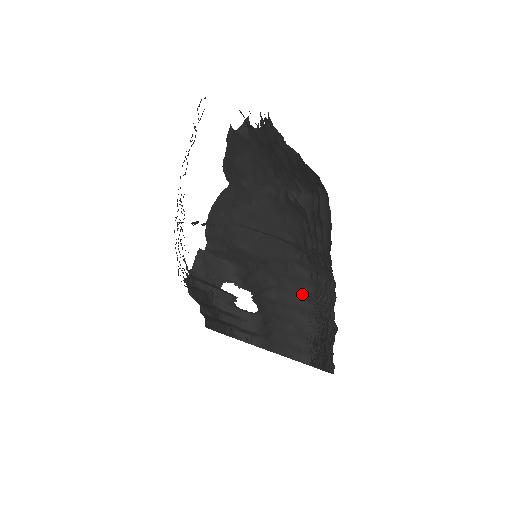
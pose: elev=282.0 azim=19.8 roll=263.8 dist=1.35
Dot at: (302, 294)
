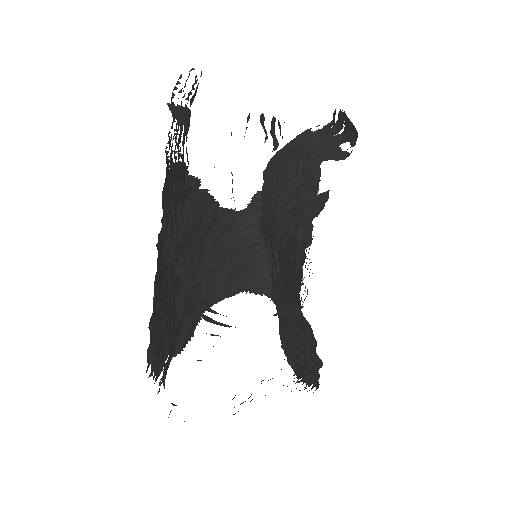
Dot at: (283, 321)
